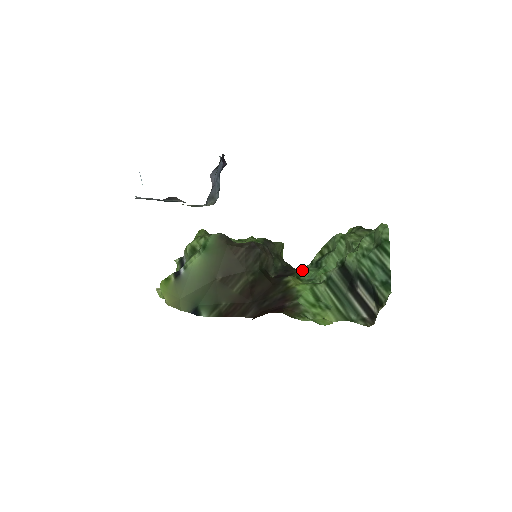
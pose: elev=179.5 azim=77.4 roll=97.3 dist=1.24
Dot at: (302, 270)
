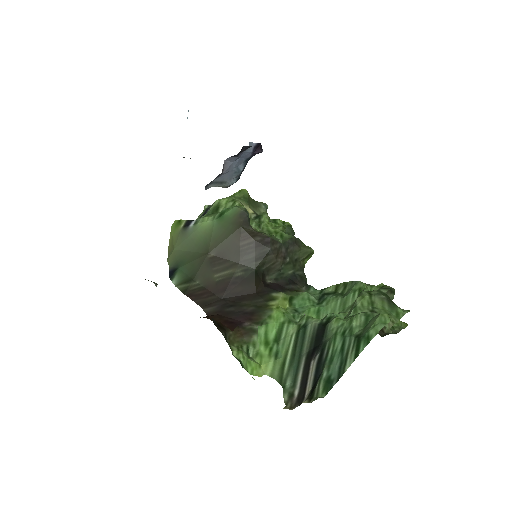
Dot at: (303, 293)
